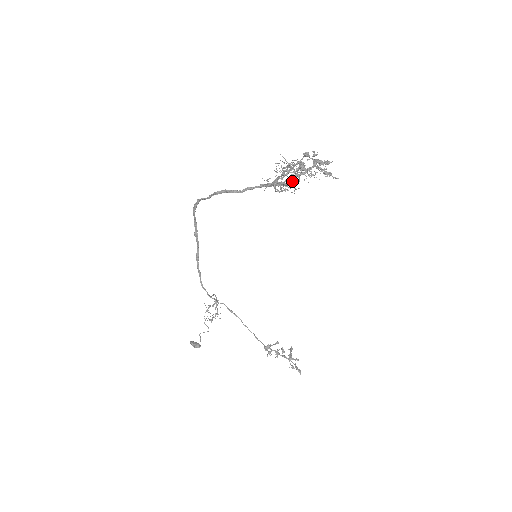
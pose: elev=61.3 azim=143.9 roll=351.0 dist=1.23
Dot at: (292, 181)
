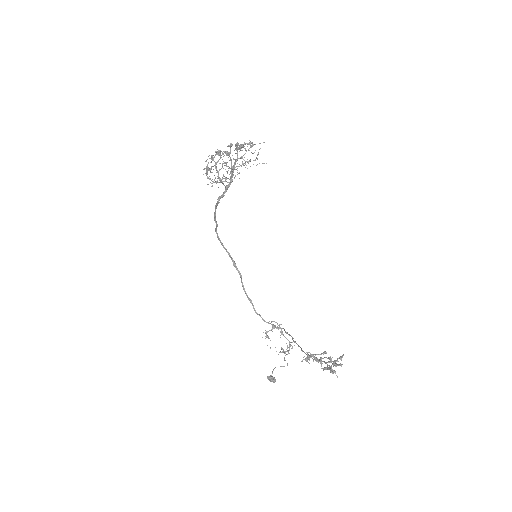
Dot at: (231, 171)
